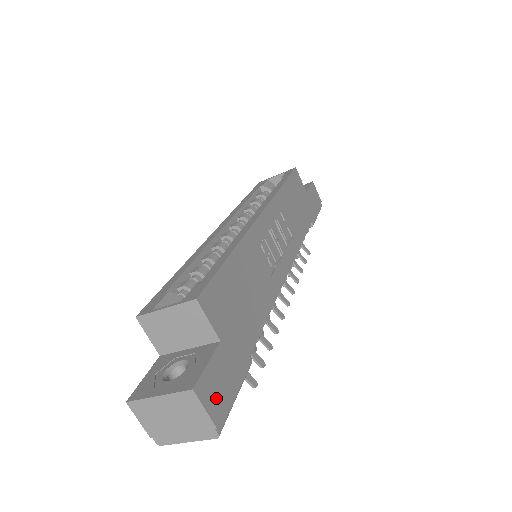
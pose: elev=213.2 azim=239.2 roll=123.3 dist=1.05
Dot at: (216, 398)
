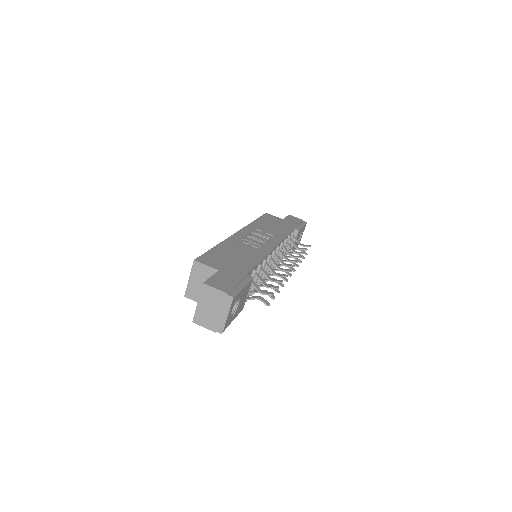
Dot at: (223, 286)
